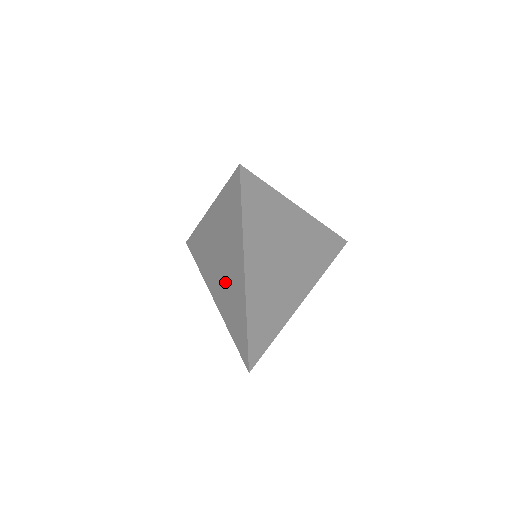
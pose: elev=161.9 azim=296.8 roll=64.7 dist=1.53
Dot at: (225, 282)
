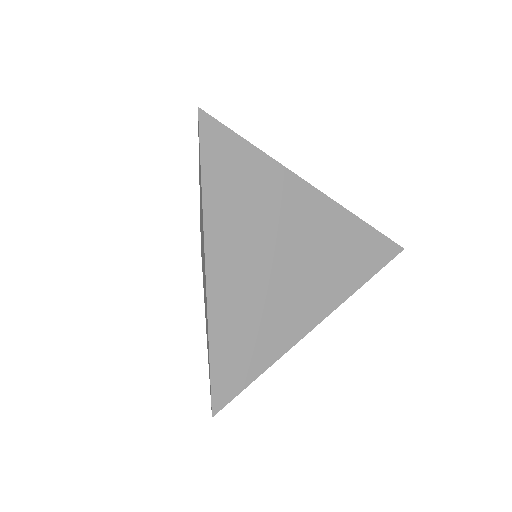
Dot at: occluded
